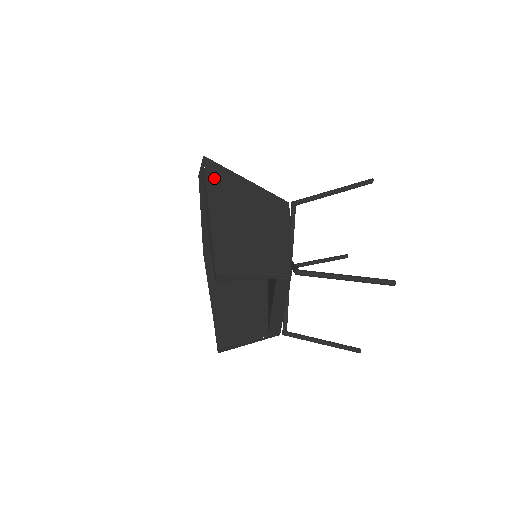
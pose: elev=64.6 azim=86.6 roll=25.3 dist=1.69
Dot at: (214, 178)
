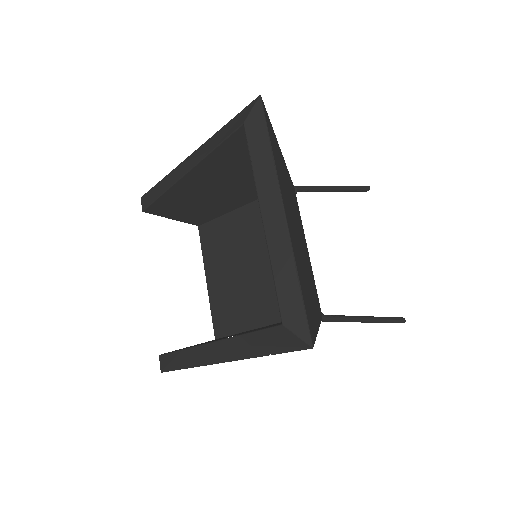
Dot at: occluded
